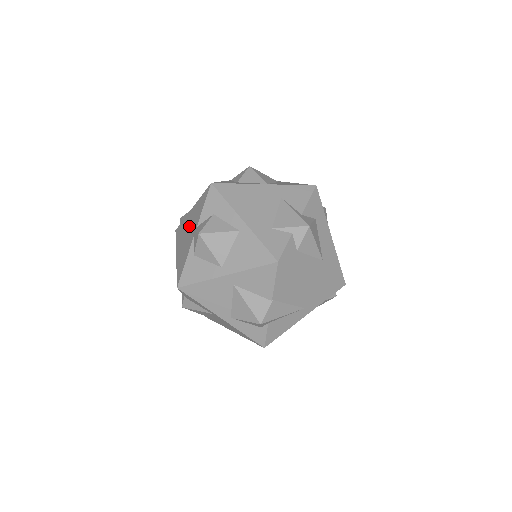
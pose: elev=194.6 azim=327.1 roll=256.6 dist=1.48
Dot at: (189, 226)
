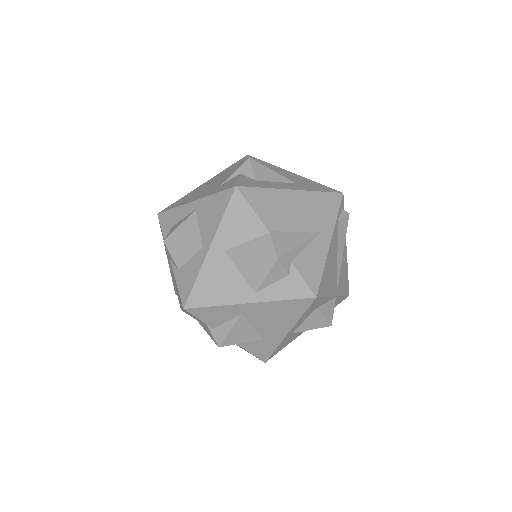
Dot at: (169, 267)
